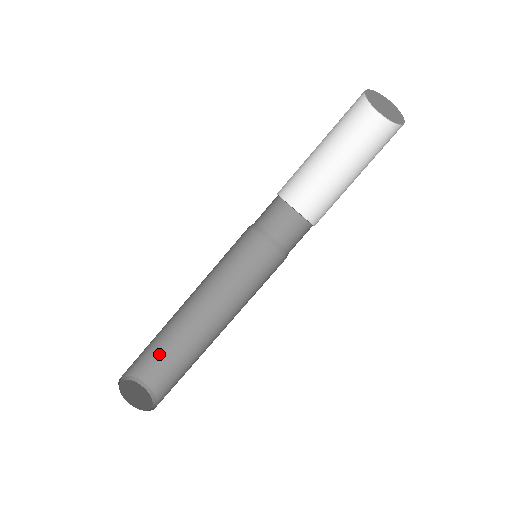
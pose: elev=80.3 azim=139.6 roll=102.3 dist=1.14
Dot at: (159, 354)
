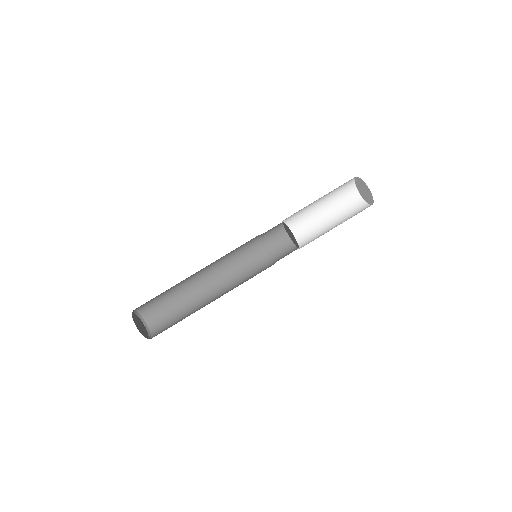
Dot at: (167, 308)
